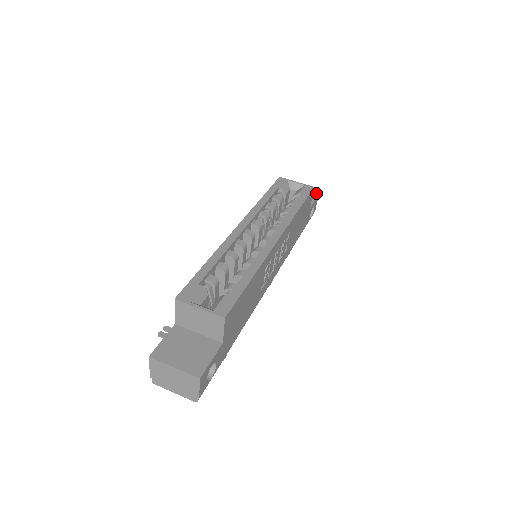
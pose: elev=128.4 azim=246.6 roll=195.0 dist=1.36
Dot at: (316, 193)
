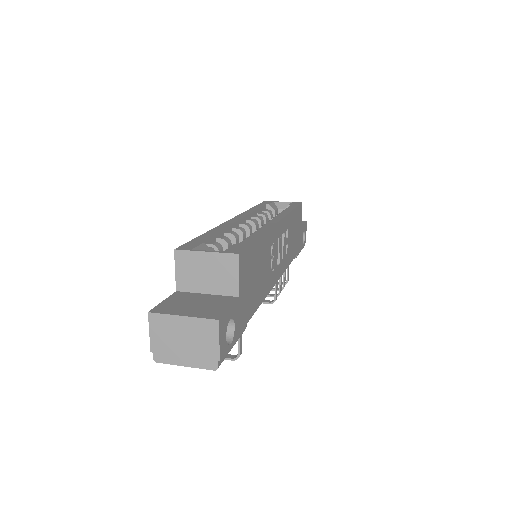
Dot at: (304, 221)
